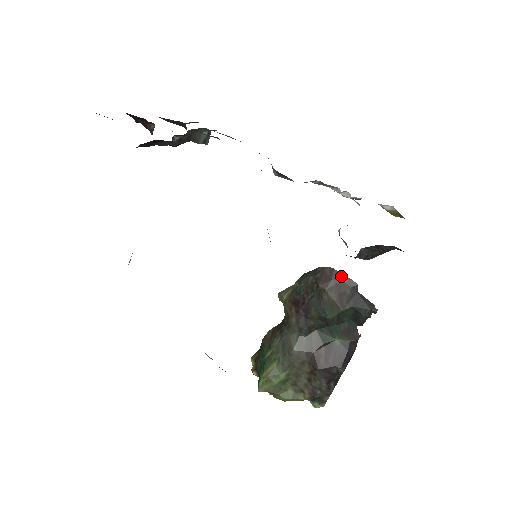
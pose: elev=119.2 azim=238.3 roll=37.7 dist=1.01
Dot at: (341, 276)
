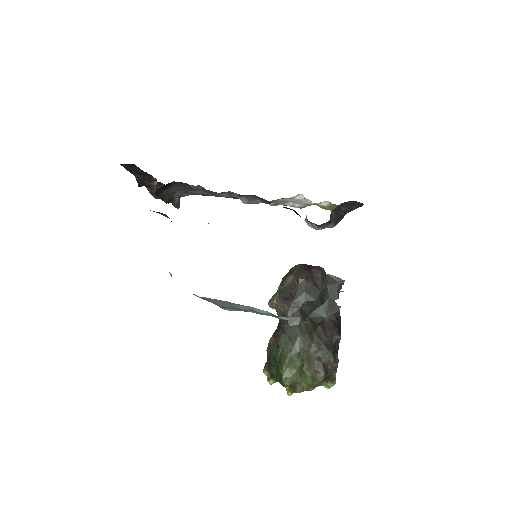
Dot at: (310, 267)
